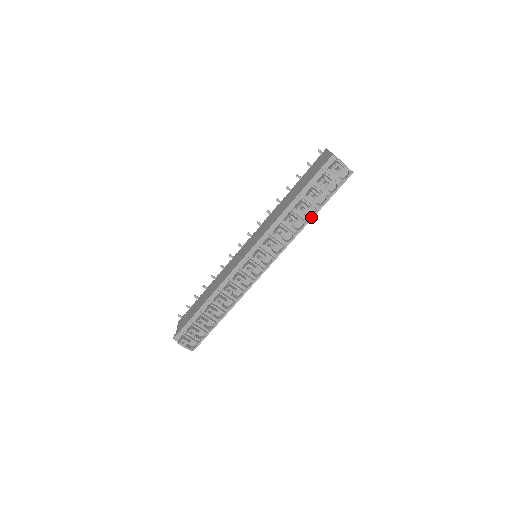
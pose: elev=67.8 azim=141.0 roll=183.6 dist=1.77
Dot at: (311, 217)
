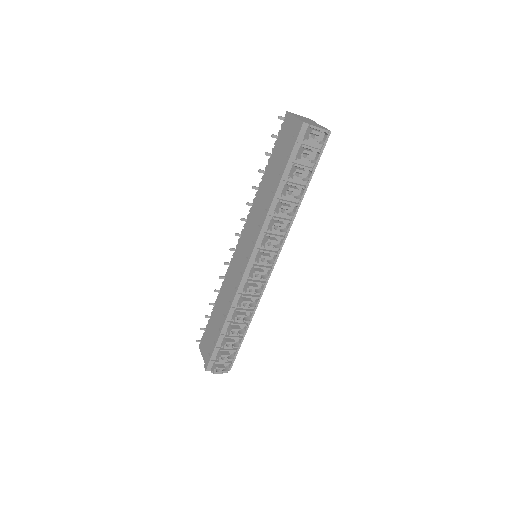
Dot at: (302, 196)
